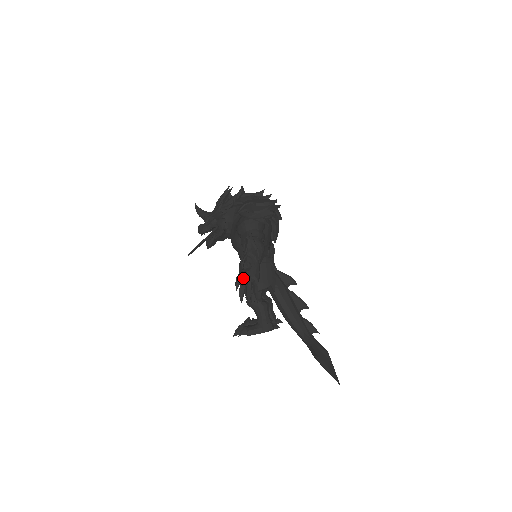
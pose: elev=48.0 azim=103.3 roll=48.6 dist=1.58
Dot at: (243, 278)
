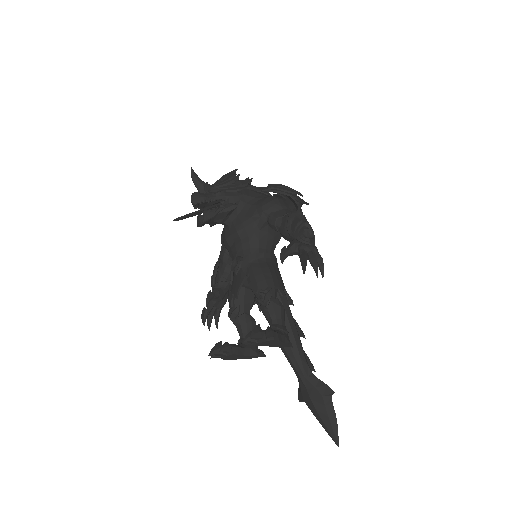
Dot at: (301, 247)
